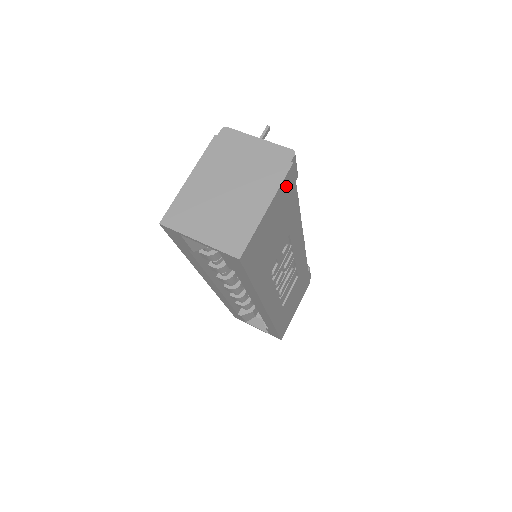
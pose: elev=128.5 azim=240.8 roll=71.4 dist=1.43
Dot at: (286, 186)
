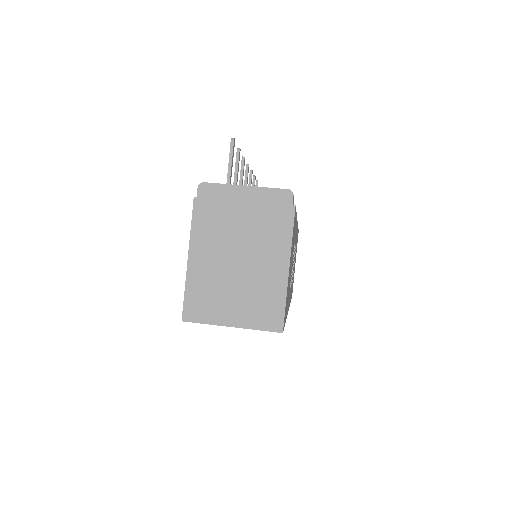
Dot at: occluded
